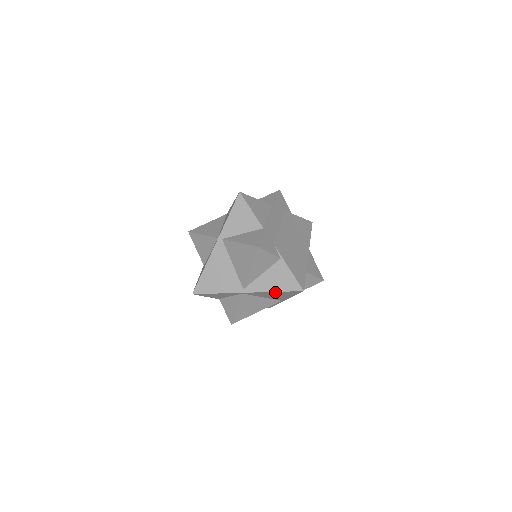
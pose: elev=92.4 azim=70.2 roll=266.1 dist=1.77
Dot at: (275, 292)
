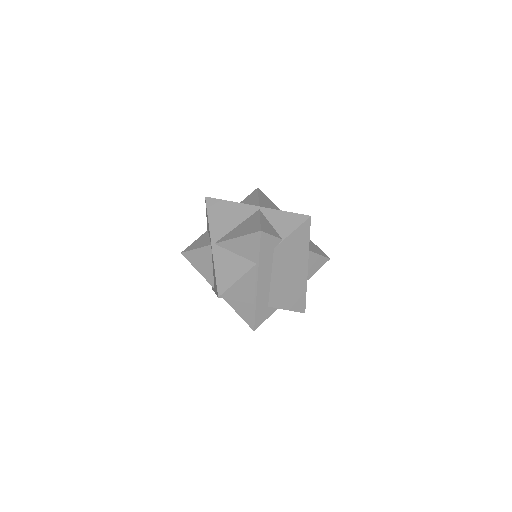
Dot at: occluded
